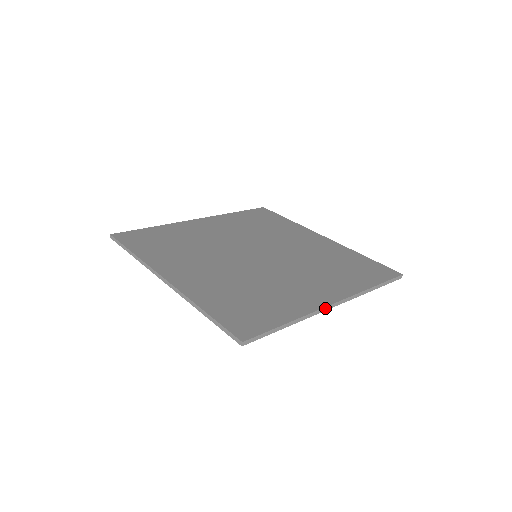
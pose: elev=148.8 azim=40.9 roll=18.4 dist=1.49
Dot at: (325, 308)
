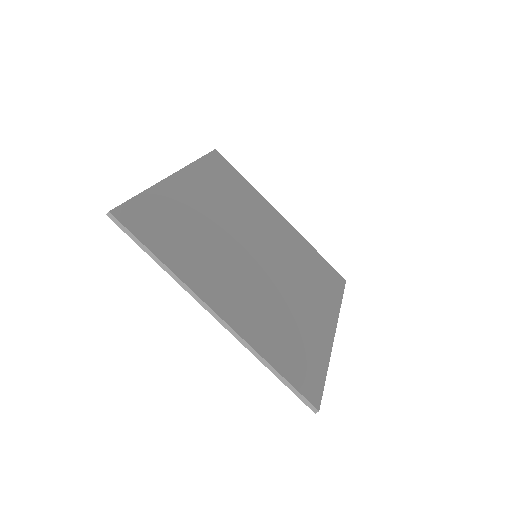
Dot at: (202, 301)
